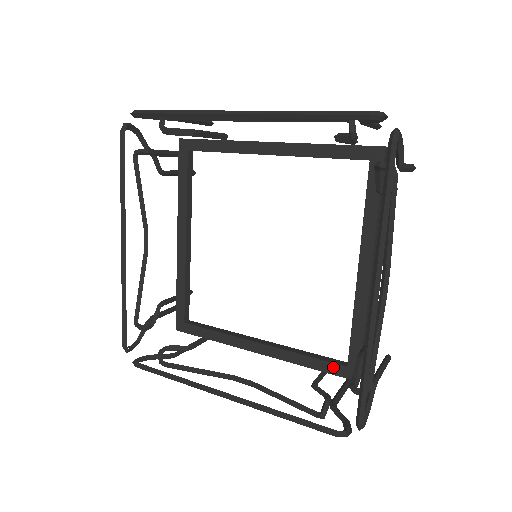
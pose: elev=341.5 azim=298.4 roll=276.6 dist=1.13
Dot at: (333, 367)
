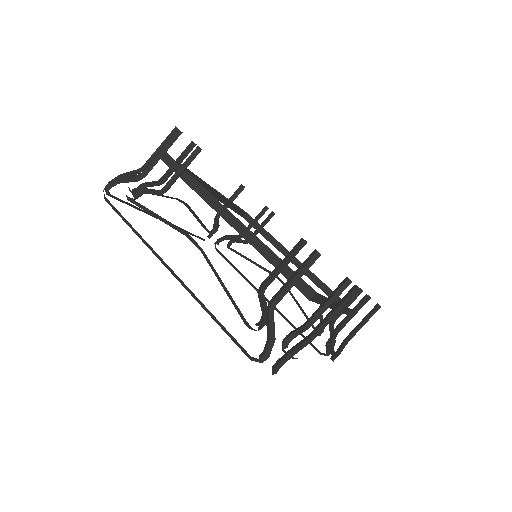
Dot at: occluded
